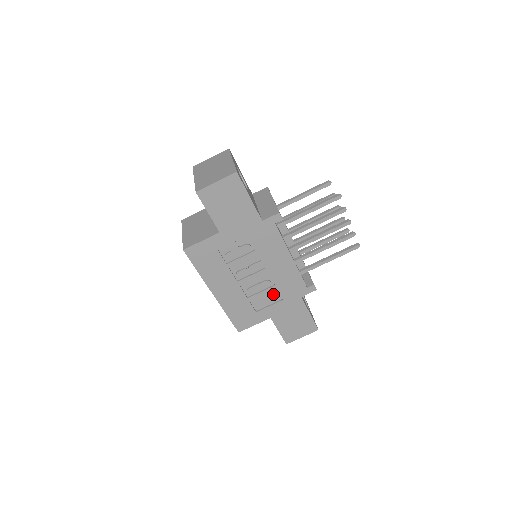
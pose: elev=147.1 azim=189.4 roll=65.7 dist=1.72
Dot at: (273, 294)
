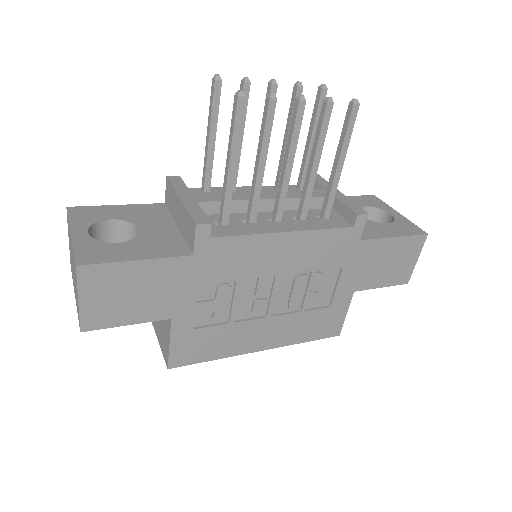
Dot at: (323, 277)
